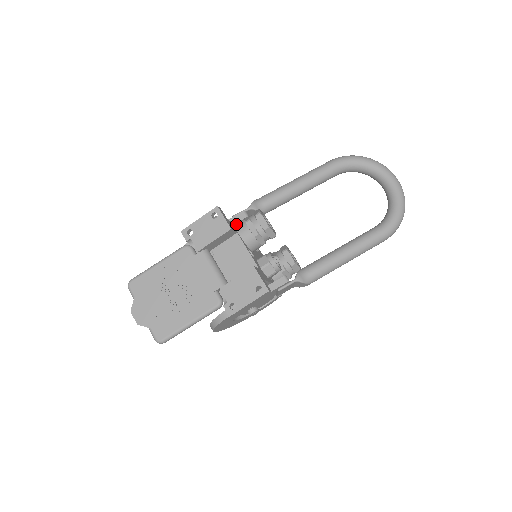
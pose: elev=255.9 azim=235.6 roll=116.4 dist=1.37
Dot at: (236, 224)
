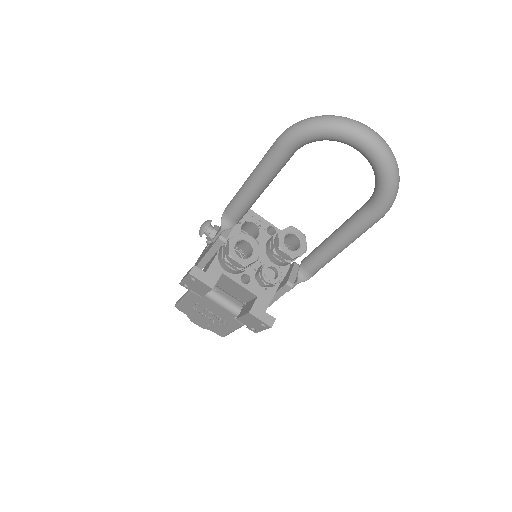
Dot at: (218, 257)
